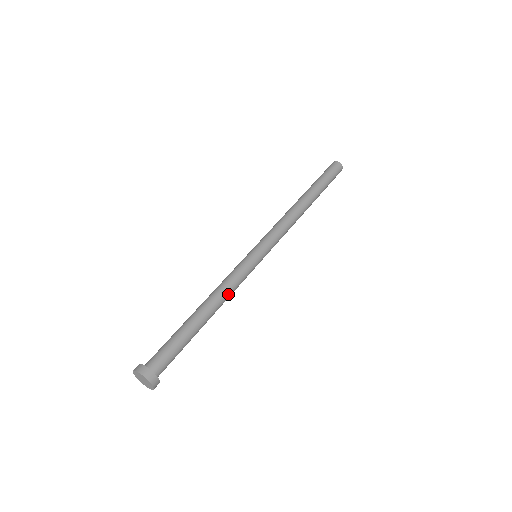
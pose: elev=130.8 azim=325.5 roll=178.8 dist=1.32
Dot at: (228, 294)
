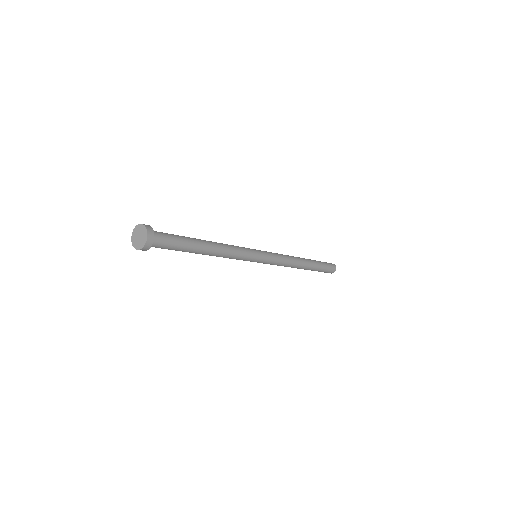
Dot at: (225, 245)
